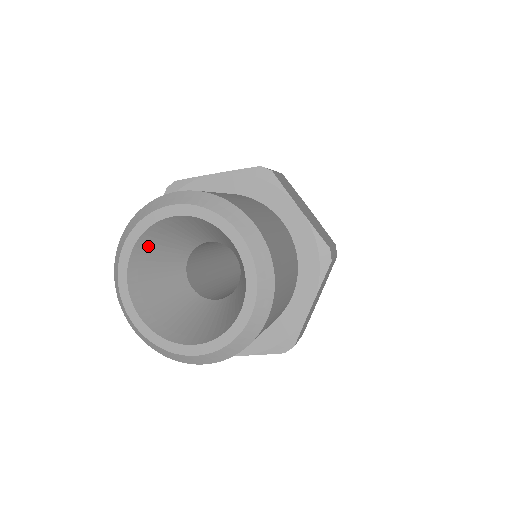
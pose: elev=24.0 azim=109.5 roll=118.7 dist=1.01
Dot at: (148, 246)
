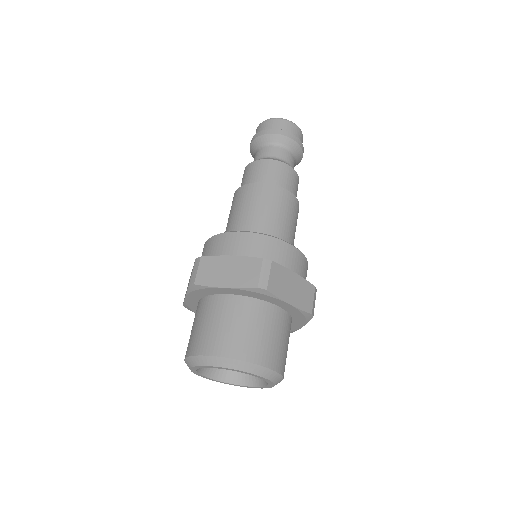
Dot at: occluded
